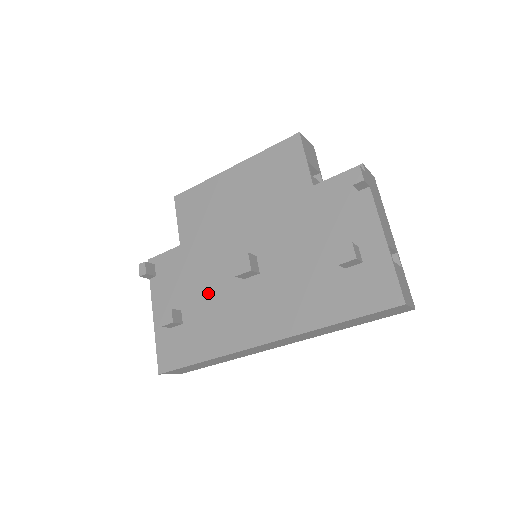
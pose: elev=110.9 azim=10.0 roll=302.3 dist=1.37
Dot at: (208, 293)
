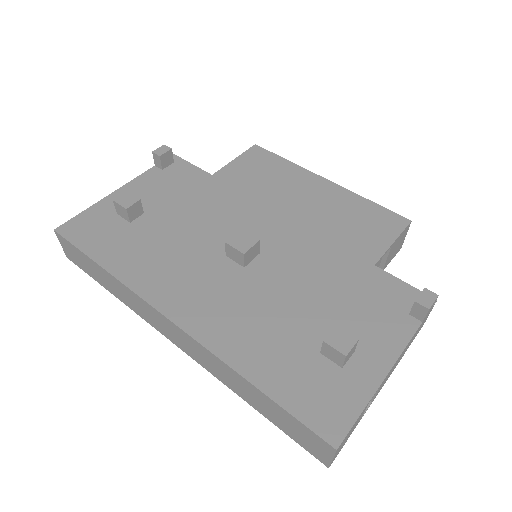
Dot at: (183, 229)
